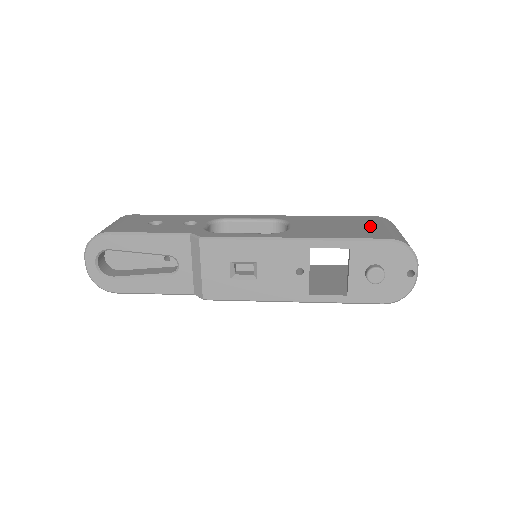
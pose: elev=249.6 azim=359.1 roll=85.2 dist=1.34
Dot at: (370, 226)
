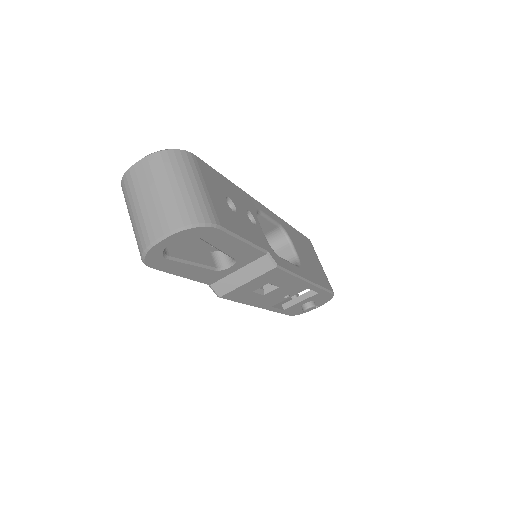
Dot at: (319, 263)
